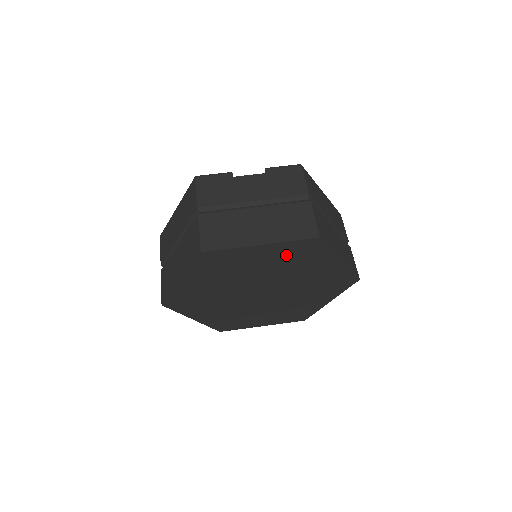
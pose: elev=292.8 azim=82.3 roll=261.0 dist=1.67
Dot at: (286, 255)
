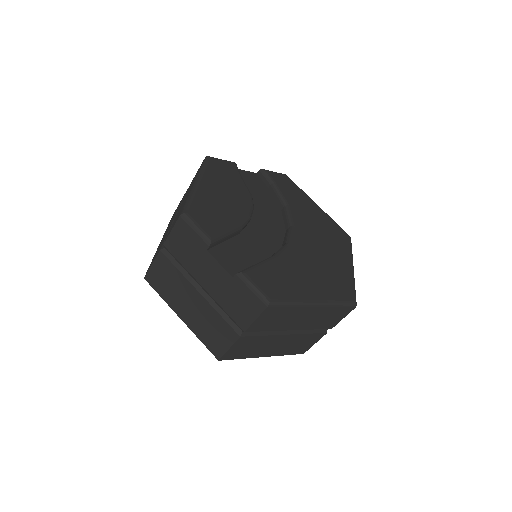
Dot at: occluded
